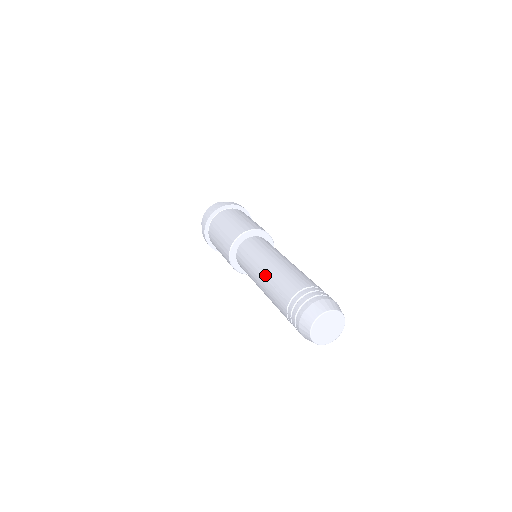
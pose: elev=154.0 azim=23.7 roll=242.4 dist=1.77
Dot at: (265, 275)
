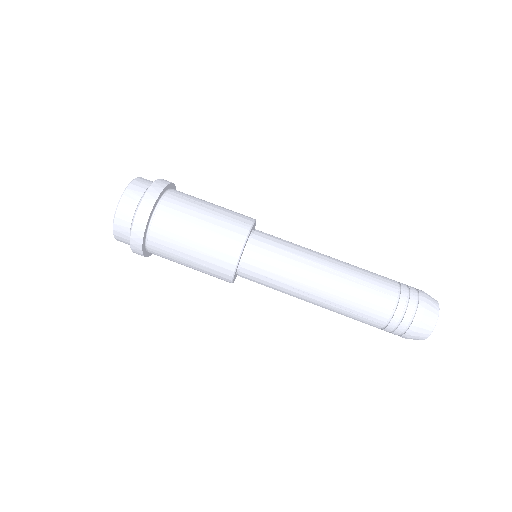
Dot at: (324, 301)
